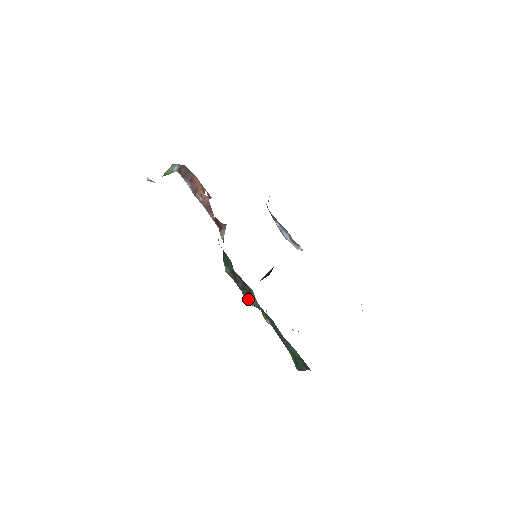
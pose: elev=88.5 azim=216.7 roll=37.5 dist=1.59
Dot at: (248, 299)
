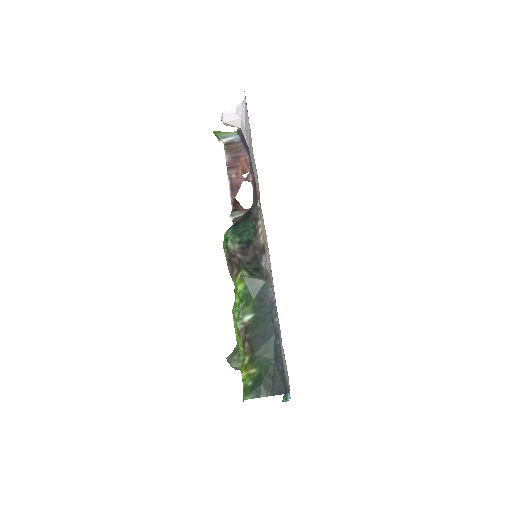
Dot at: (251, 275)
